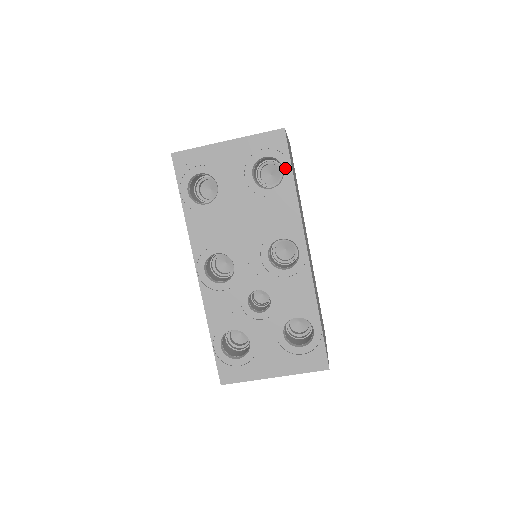
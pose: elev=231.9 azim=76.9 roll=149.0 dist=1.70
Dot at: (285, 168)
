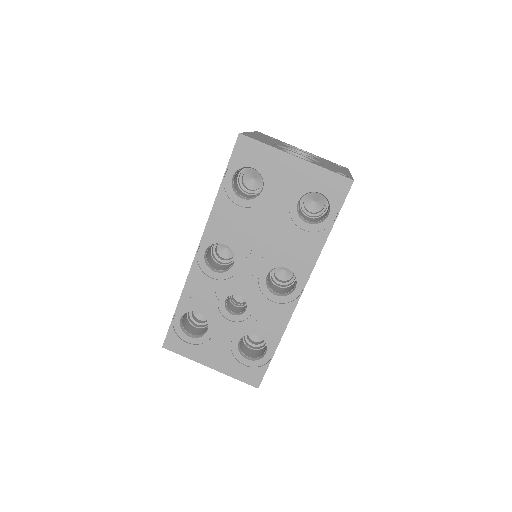
Dot at: (331, 214)
